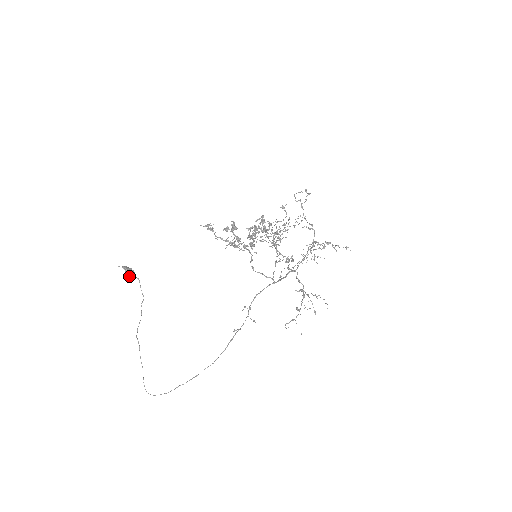
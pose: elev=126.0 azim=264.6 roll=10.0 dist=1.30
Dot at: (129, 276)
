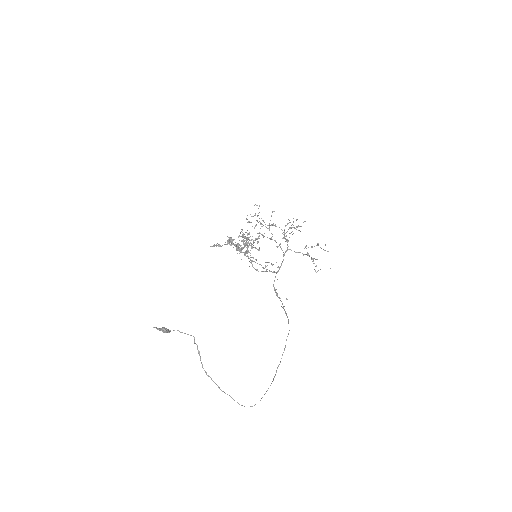
Dot at: (166, 332)
